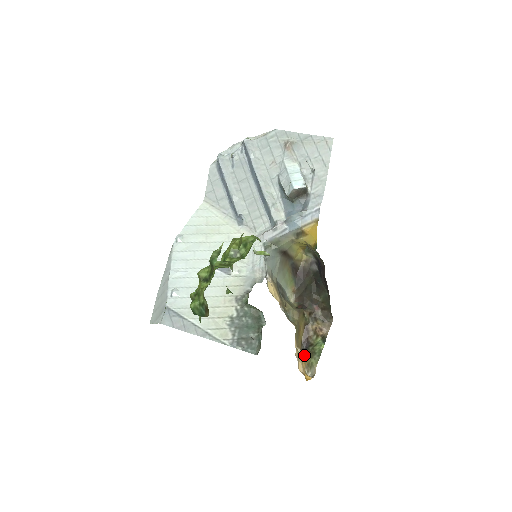
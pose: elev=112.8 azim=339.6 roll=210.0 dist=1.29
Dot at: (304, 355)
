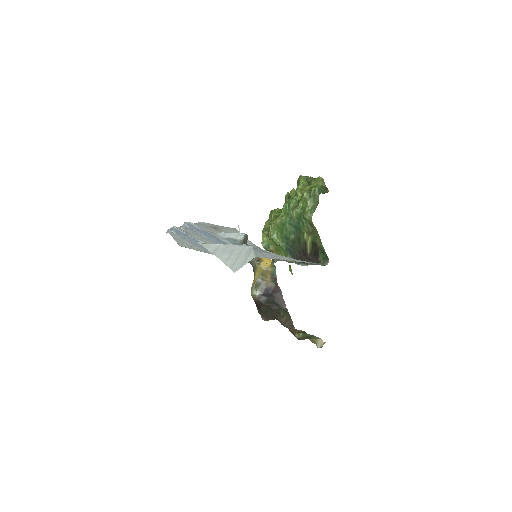
Dot at: (306, 338)
